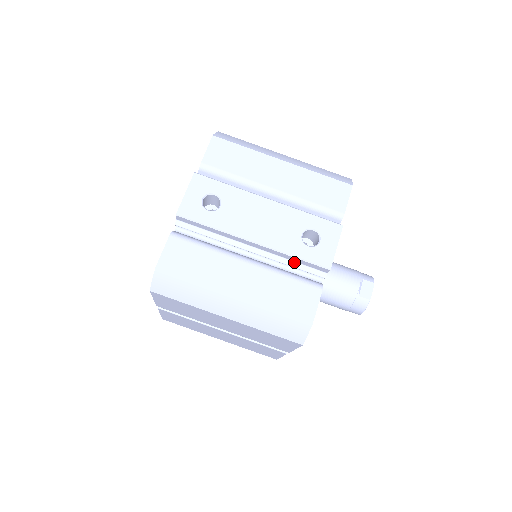
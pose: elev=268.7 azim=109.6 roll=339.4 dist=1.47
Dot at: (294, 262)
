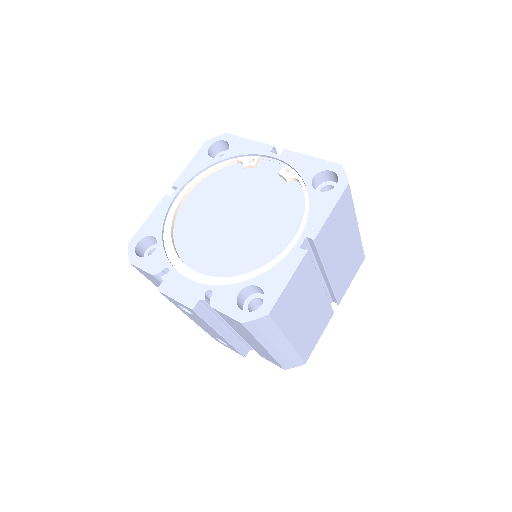
Dot at: occluded
